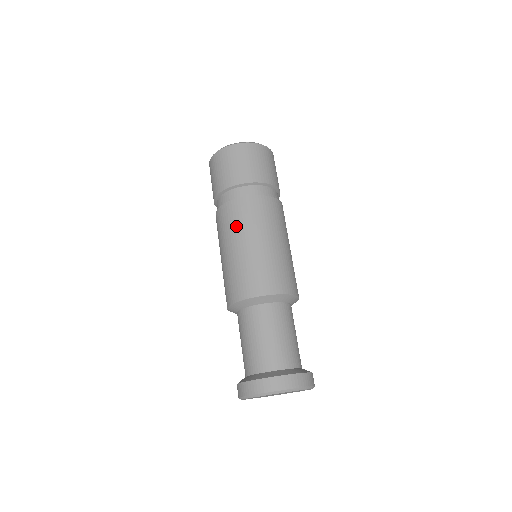
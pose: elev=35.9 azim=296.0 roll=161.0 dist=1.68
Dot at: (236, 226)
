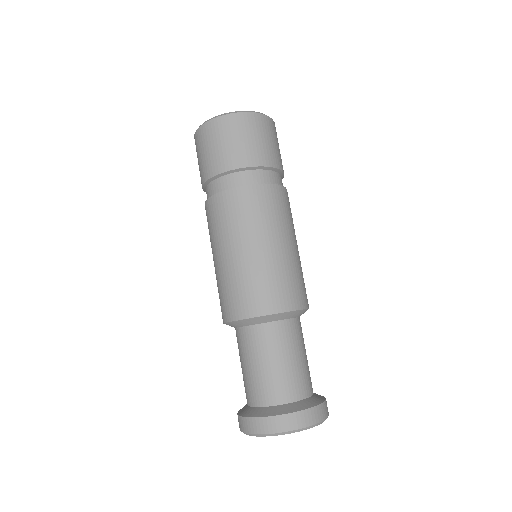
Dot at: (268, 218)
